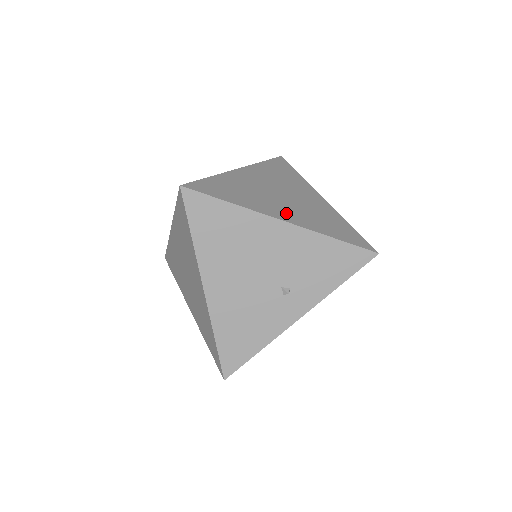
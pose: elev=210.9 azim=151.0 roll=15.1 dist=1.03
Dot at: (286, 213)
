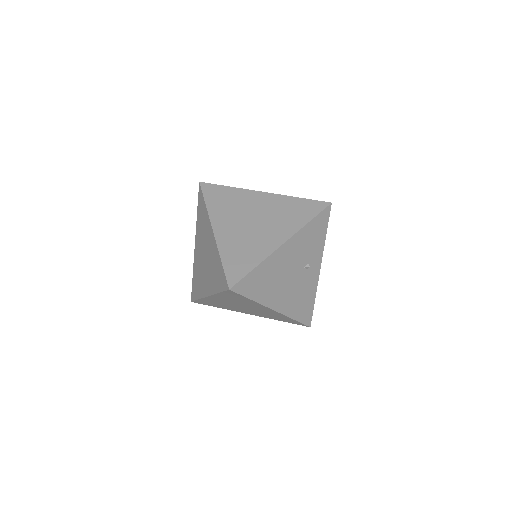
Dot at: (276, 235)
